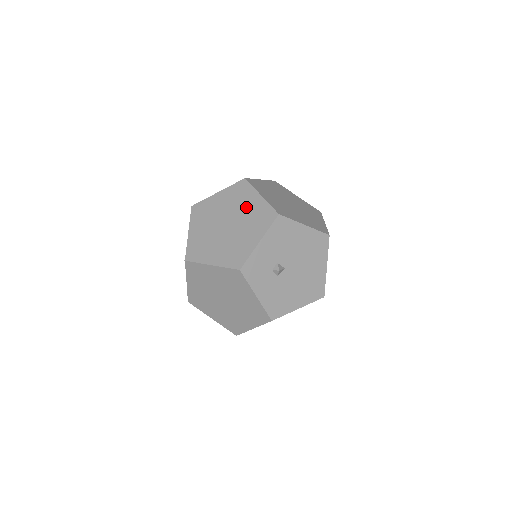
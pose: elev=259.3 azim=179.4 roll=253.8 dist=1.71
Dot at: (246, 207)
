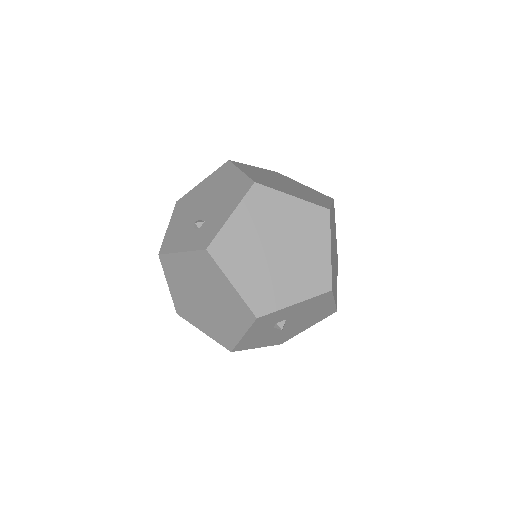
Dot at: (309, 248)
